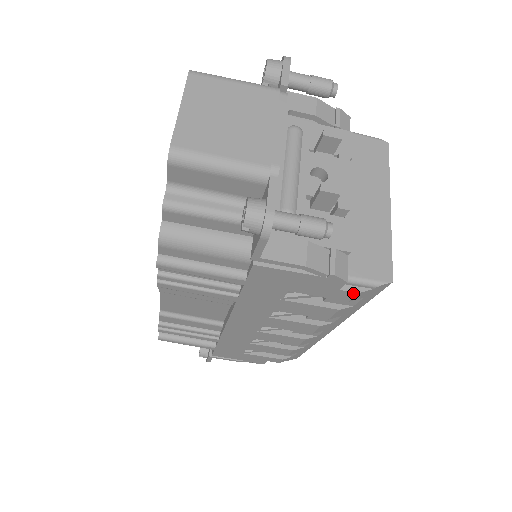
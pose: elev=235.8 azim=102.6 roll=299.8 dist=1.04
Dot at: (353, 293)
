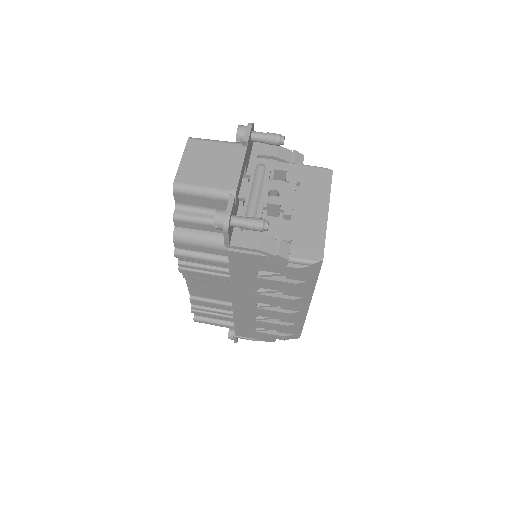
Dot at: (297, 269)
